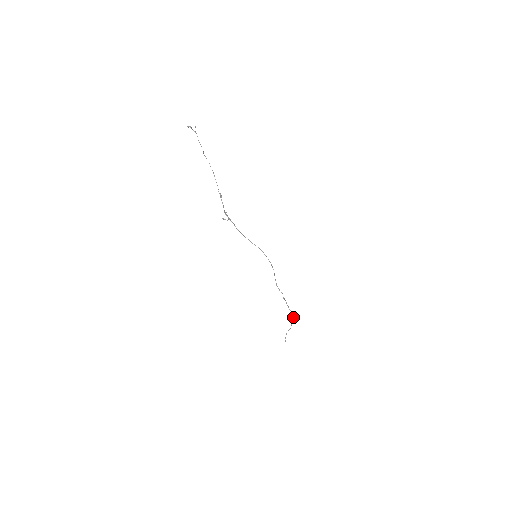
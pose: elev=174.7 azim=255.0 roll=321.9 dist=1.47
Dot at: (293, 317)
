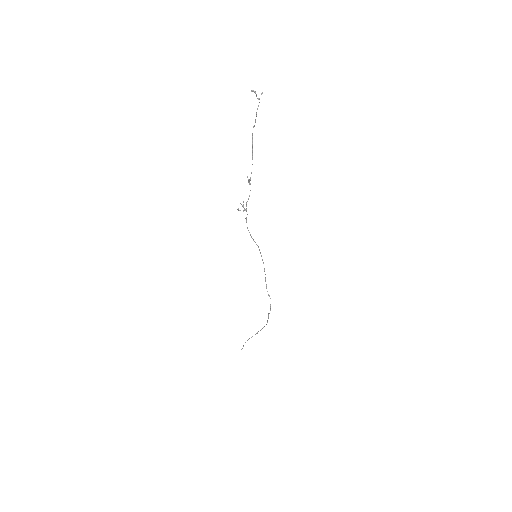
Dot at: occluded
